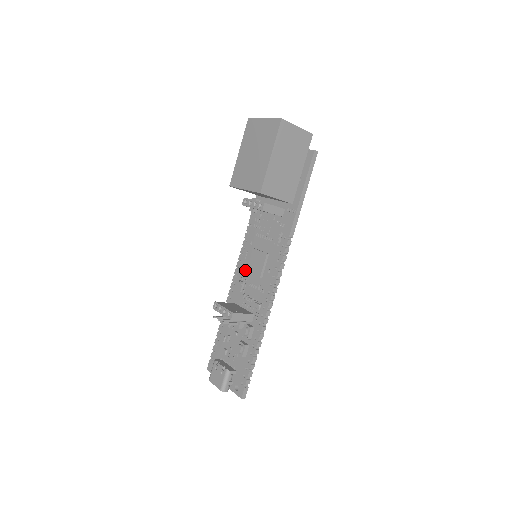
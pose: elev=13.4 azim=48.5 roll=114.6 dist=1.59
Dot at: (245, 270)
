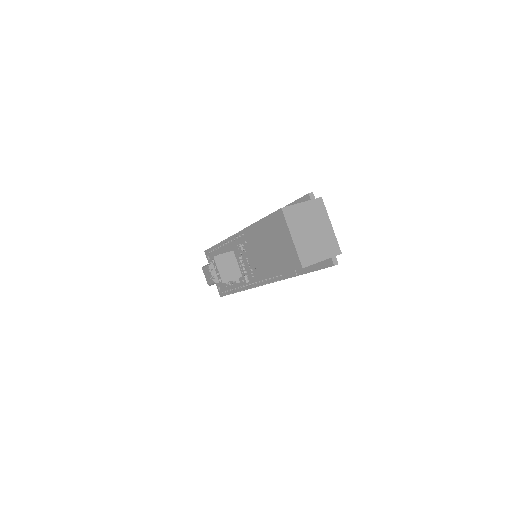
Dot at: (246, 248)
